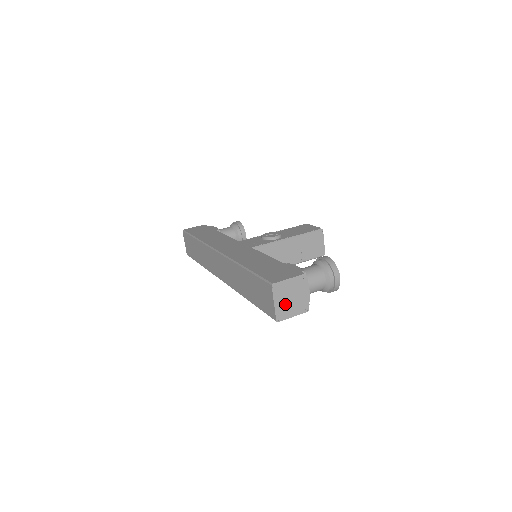
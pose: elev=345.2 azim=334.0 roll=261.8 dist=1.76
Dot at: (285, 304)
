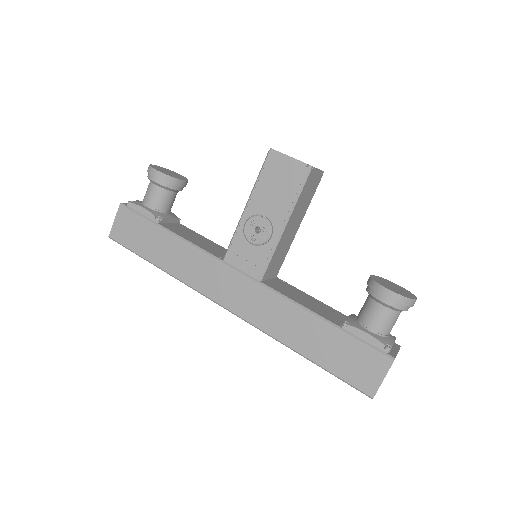
Dot at: occluded
